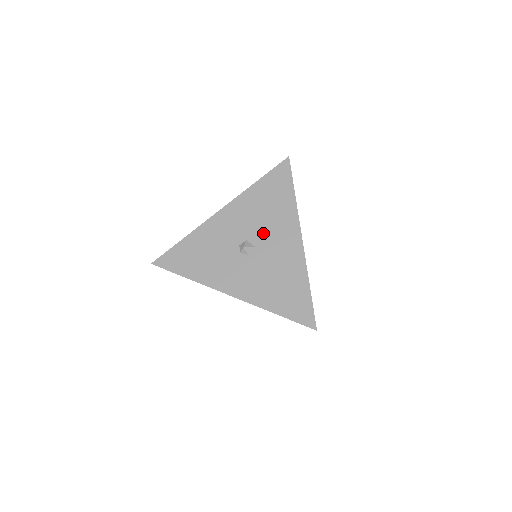
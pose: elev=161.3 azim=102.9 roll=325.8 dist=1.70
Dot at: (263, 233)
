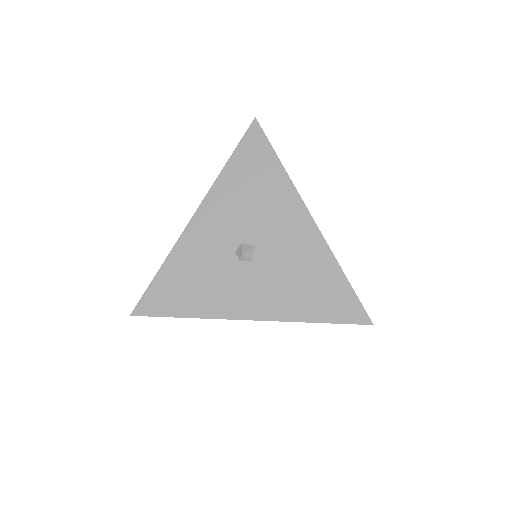
Dot at: (259, 226)
